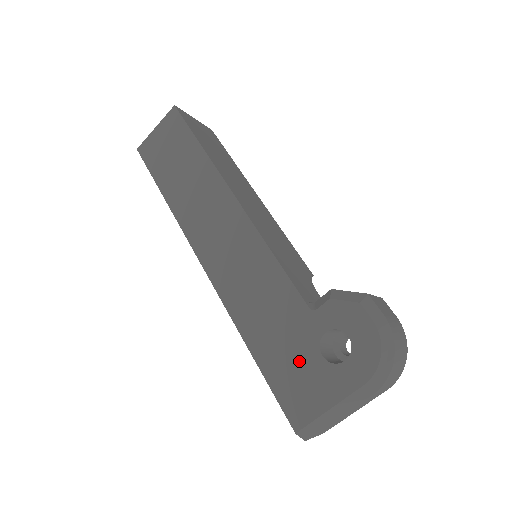
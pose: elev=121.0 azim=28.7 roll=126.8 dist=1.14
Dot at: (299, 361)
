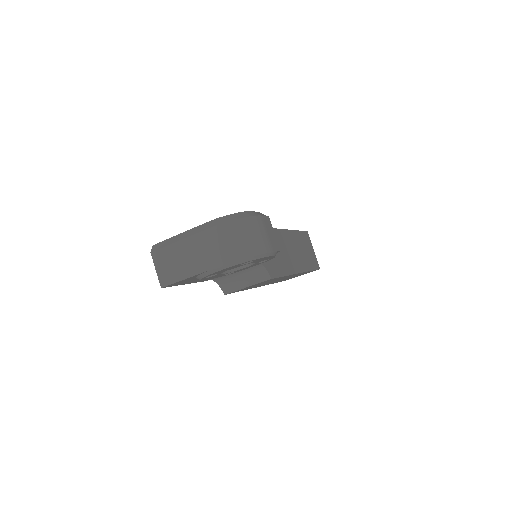
Dot at: occluded
